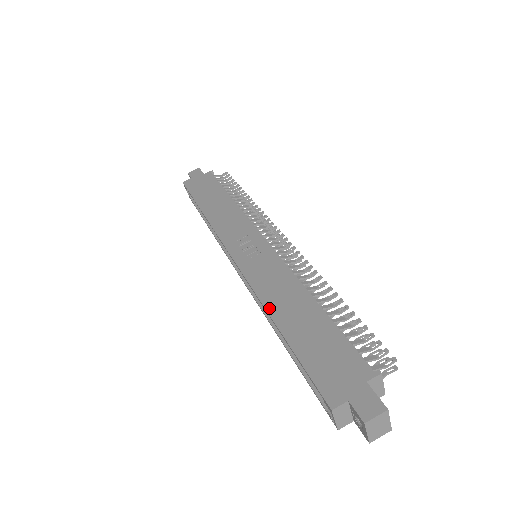
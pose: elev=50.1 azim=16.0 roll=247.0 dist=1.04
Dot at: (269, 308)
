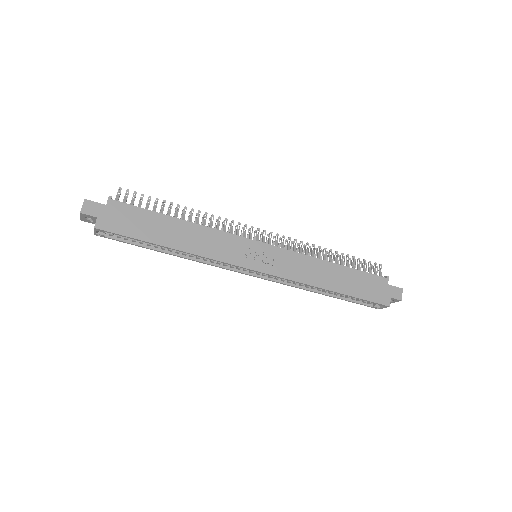
Dot at: (320, 286)
